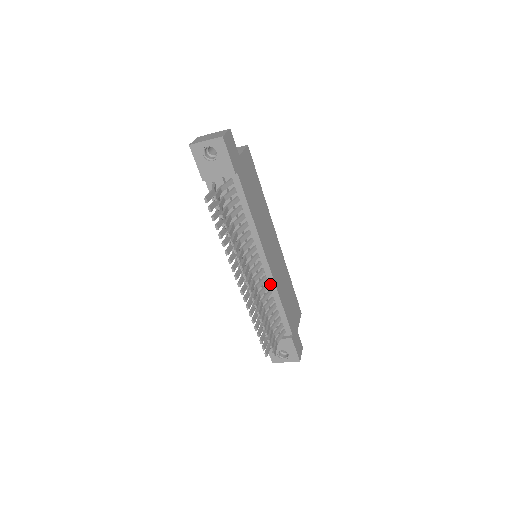
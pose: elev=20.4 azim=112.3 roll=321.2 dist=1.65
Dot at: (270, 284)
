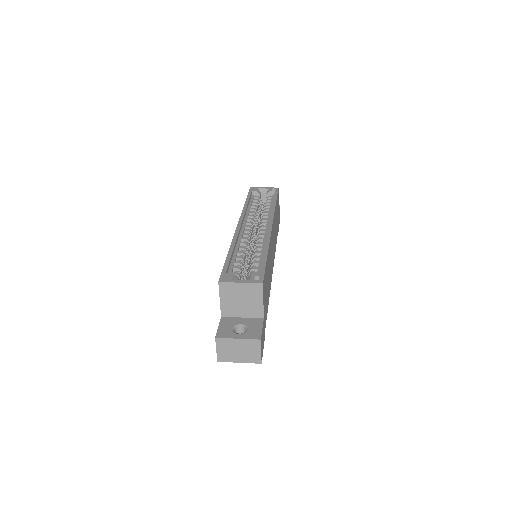
Dot at: occluded
